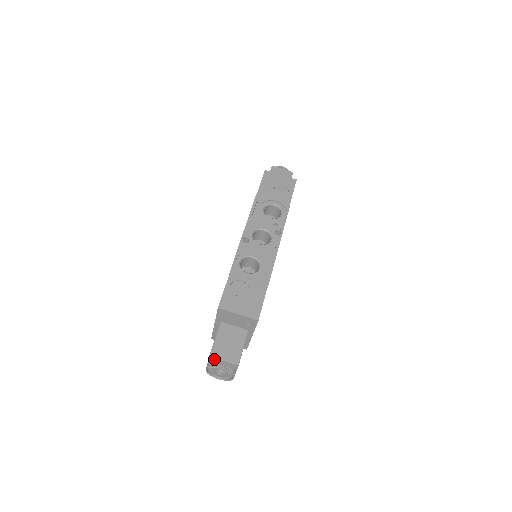
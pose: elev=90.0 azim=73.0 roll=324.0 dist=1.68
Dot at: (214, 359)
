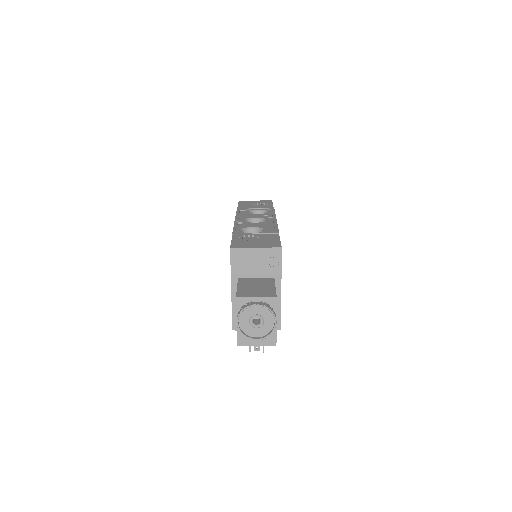
Dot at: (243, 300)
